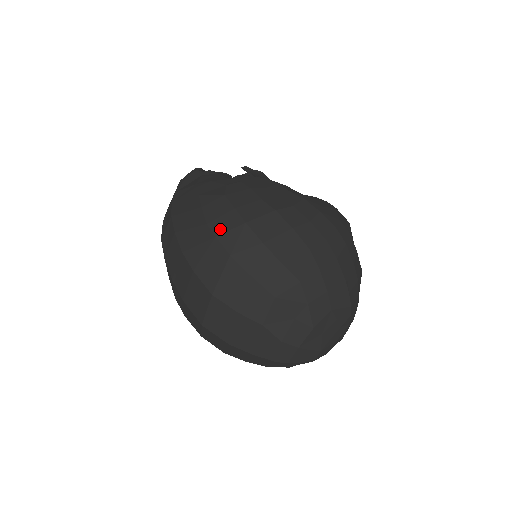
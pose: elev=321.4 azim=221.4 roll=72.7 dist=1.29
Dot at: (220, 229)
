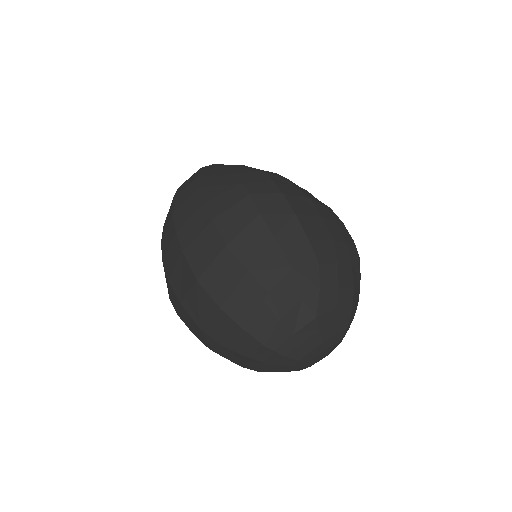
Dot at: (255, 190)
